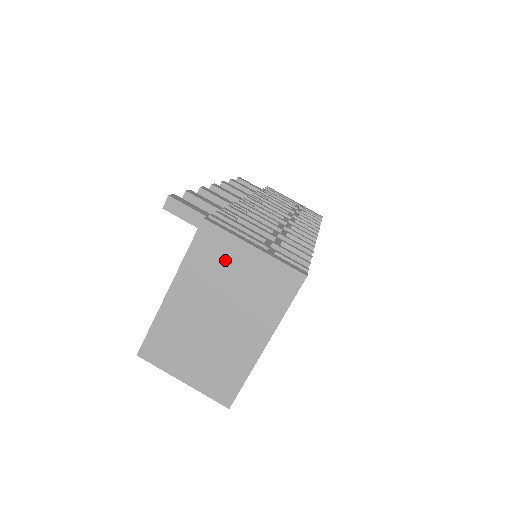
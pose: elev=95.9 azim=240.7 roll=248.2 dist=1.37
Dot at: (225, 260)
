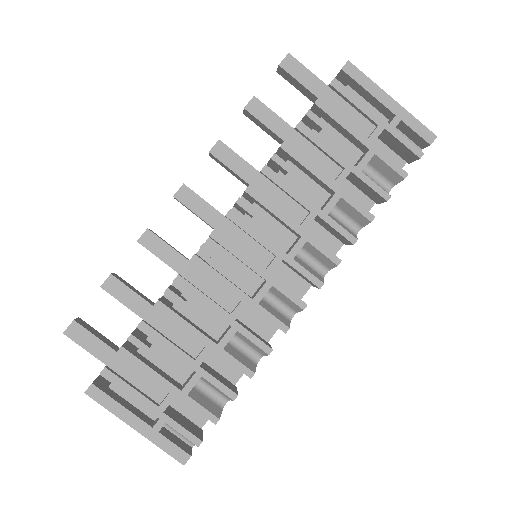
Dot at: occluded
